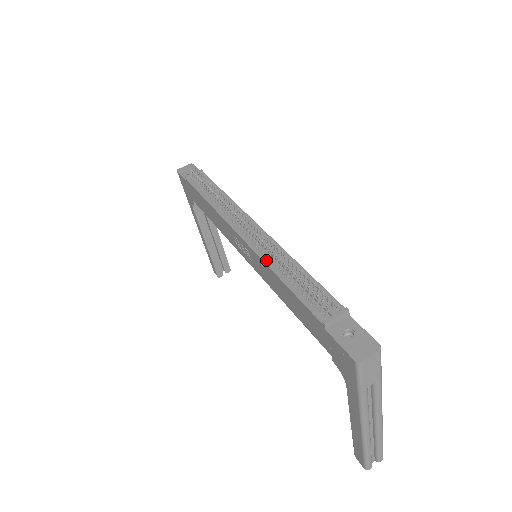
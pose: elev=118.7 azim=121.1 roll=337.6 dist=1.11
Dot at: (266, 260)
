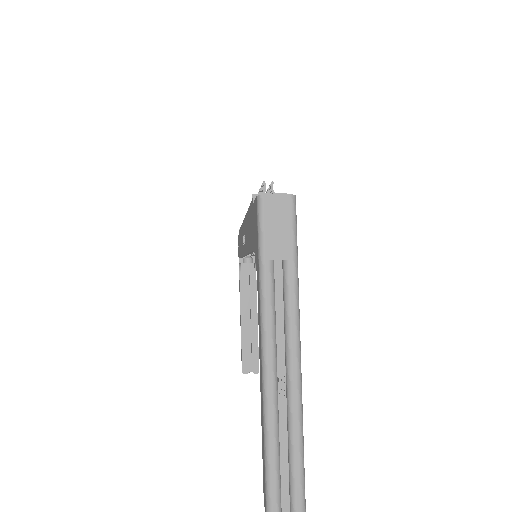
Dot at: occluded
